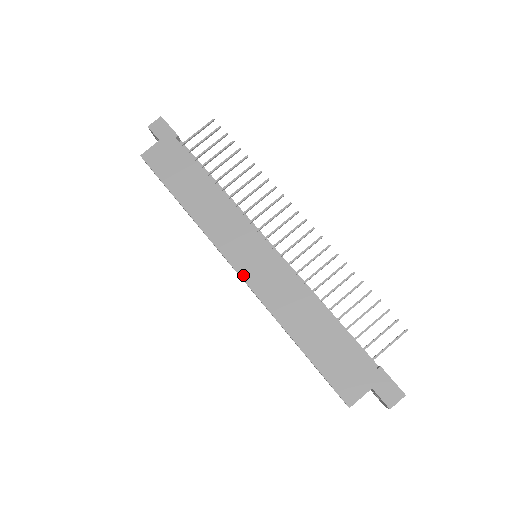
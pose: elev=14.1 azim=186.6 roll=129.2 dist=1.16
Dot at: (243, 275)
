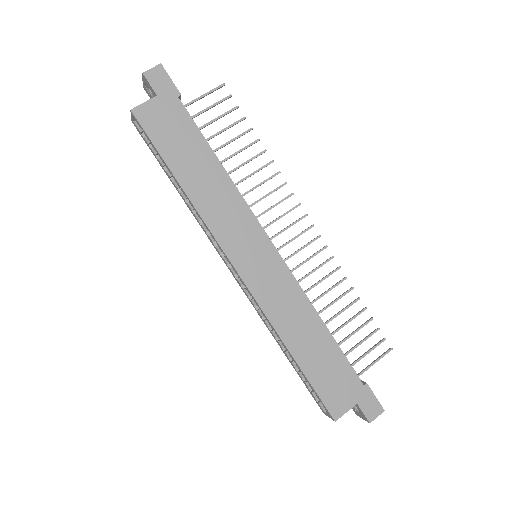
Dot at: (245, 278)
